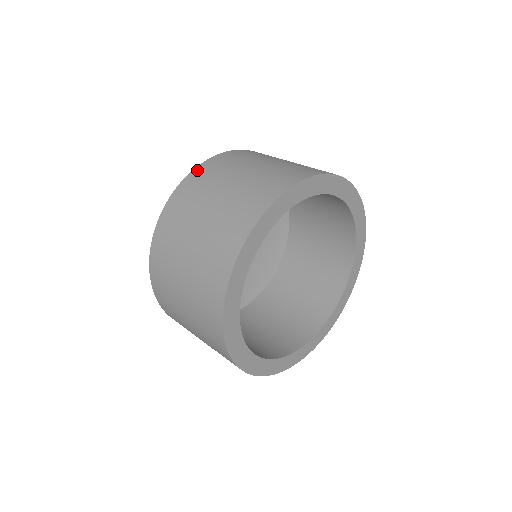
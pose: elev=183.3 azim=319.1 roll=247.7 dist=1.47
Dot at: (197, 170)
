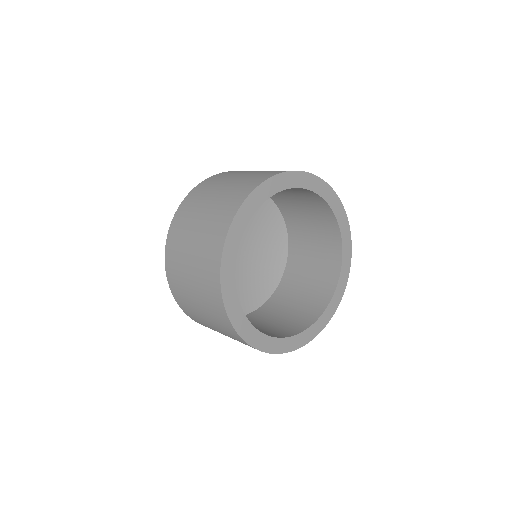
Dot at: occluded
